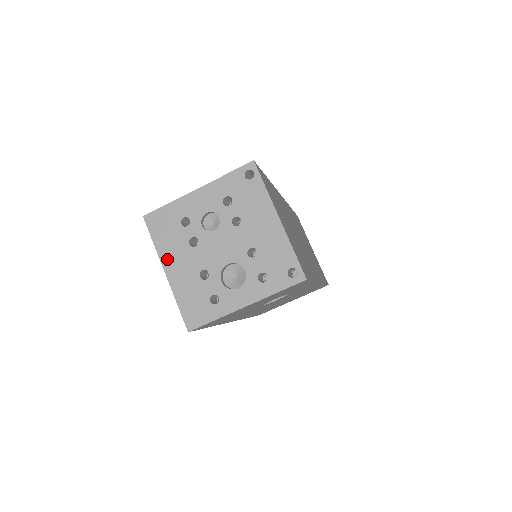
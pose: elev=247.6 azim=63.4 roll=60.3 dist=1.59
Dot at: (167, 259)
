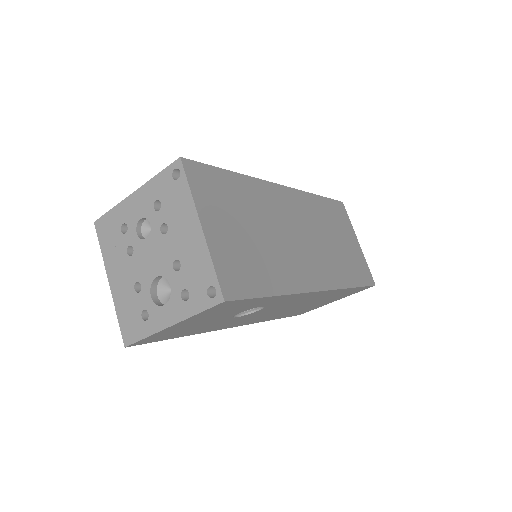
Dot at: (110, 268)
